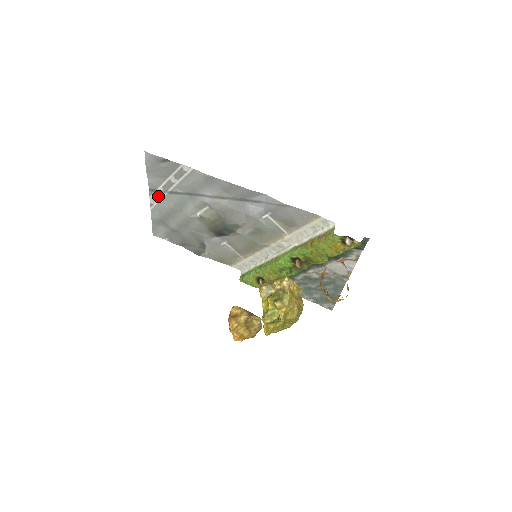
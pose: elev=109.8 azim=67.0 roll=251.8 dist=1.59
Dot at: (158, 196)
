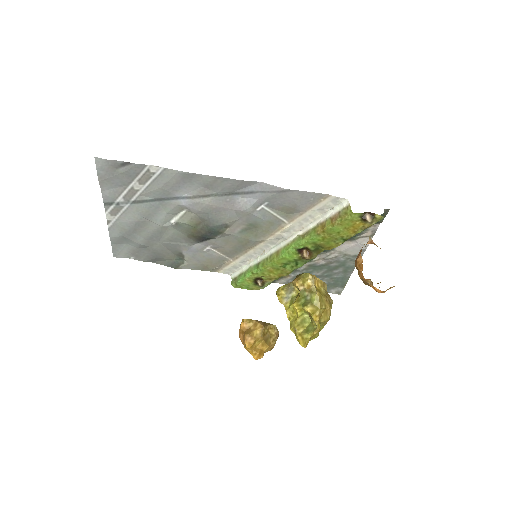
Dot at: (117, 210)
